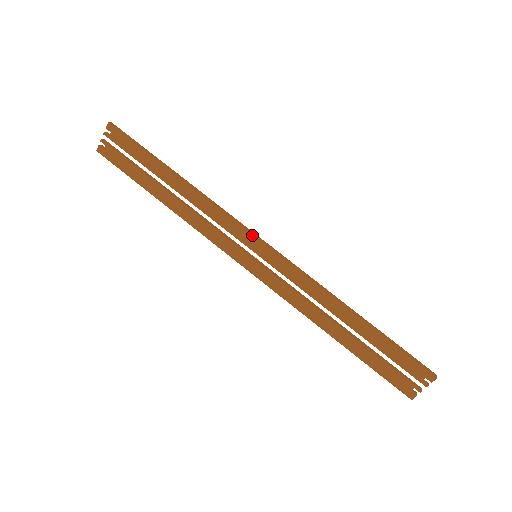
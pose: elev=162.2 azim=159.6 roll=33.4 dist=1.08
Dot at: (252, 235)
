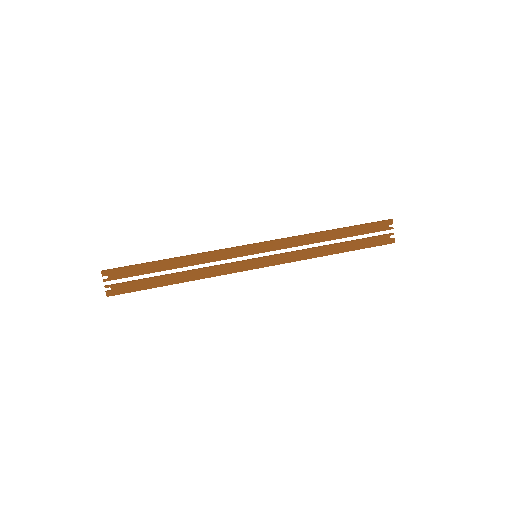
Dot at: (244, 246)
